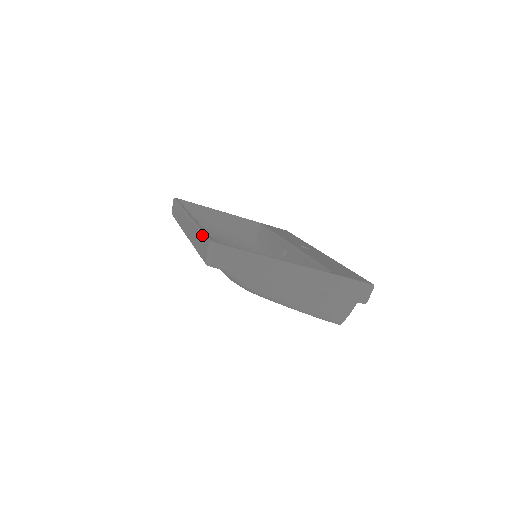
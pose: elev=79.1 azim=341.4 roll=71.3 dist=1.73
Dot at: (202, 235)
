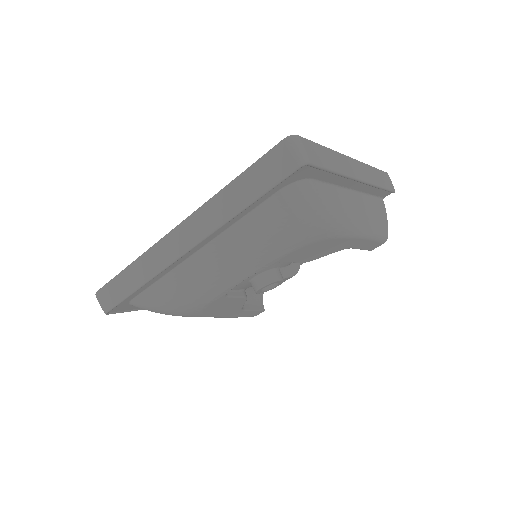
Dot at: (255, 164)
